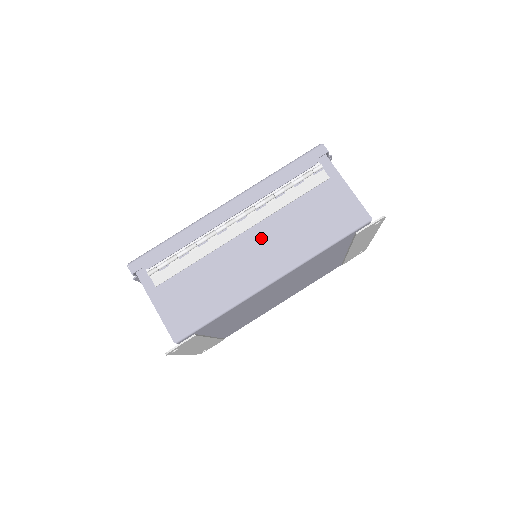
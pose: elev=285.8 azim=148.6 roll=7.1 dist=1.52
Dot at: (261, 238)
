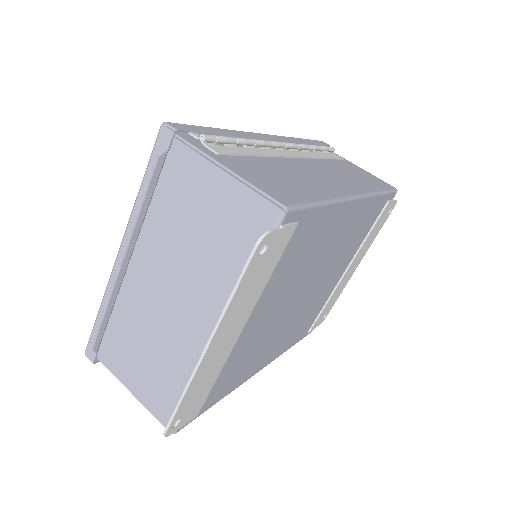
Dot at: (318, 167)
